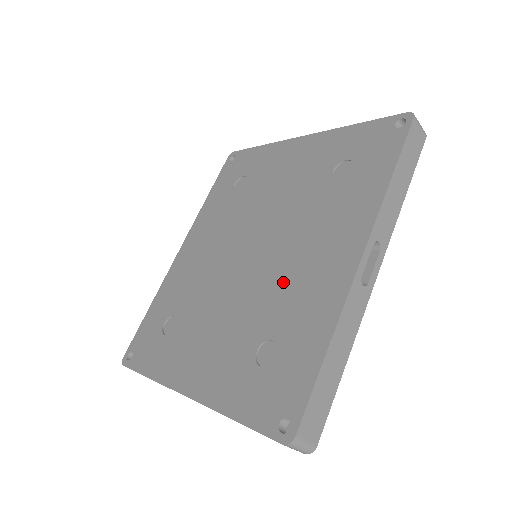
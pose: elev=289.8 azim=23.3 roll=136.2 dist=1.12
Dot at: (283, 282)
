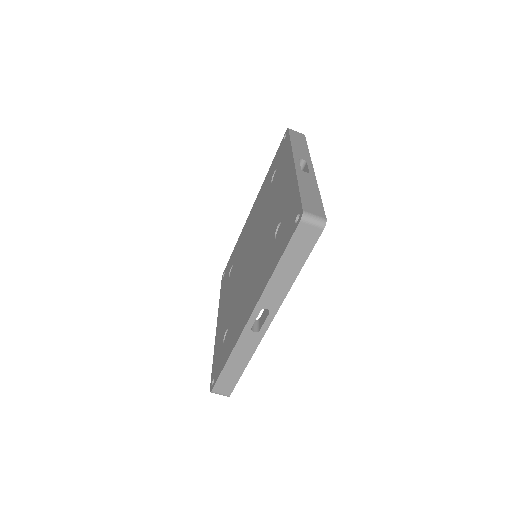
Dot at: (242, 297)
